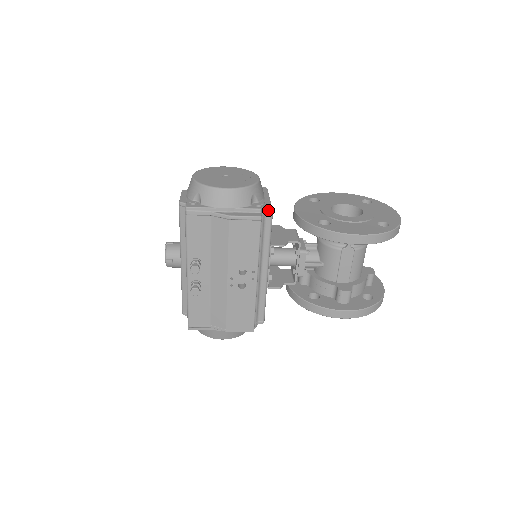
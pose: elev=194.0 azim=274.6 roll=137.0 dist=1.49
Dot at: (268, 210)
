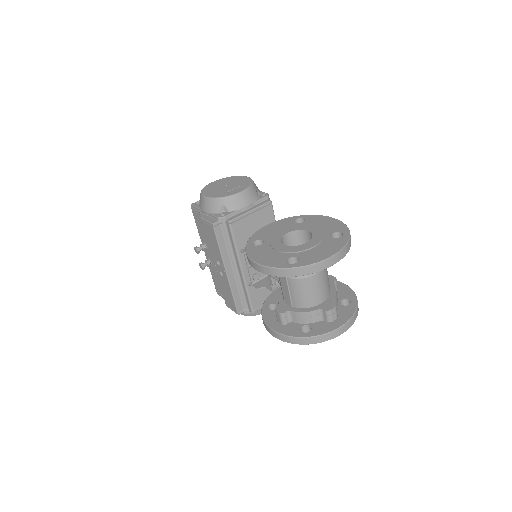
Dot at: (227, 220)
